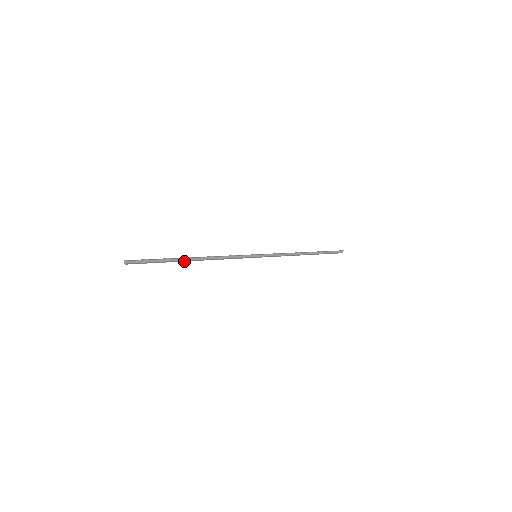
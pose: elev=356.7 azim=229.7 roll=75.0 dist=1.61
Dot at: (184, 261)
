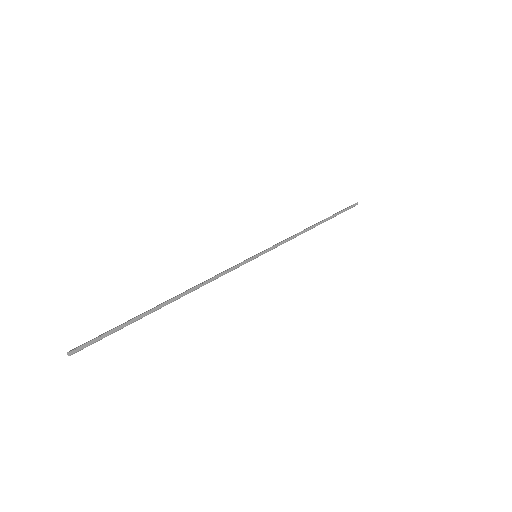
Dot at: (159, 308)
